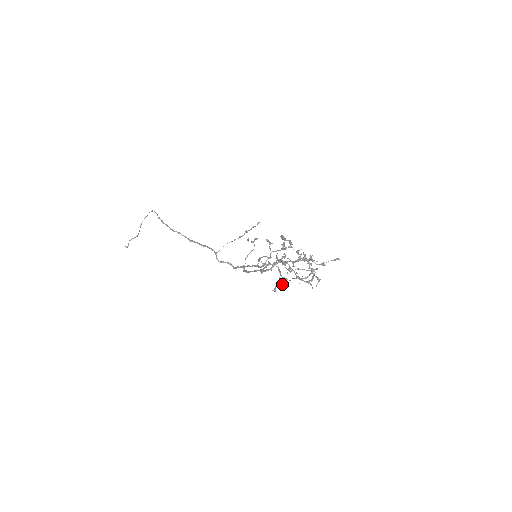
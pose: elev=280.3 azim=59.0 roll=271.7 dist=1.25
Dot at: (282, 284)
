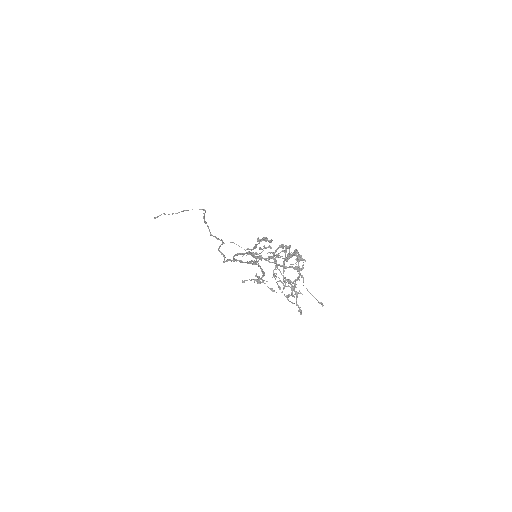
Dot at: occluded
